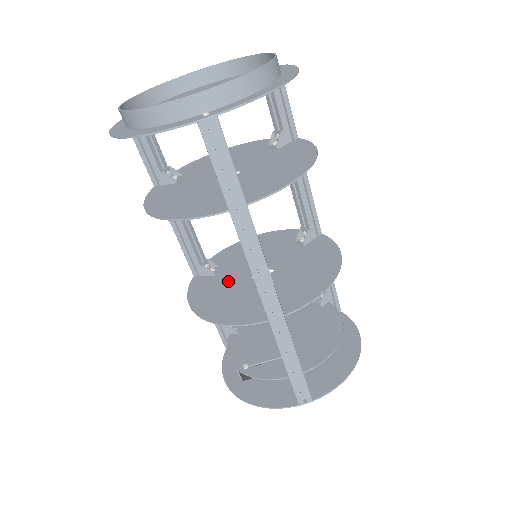
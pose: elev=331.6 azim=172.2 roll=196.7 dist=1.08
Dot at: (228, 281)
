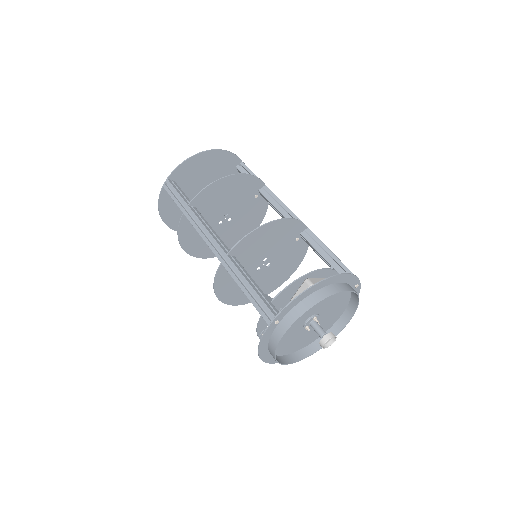
Dot at: occluded
